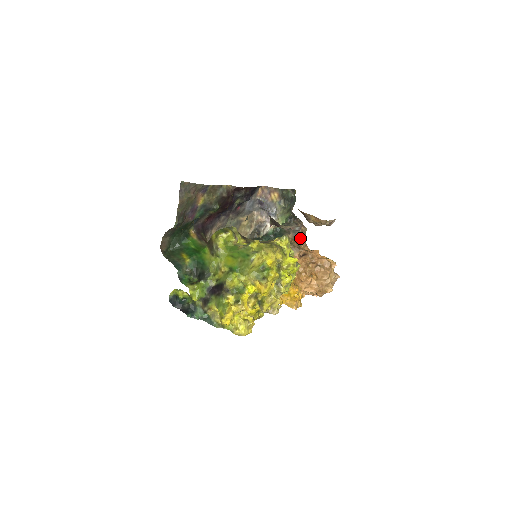
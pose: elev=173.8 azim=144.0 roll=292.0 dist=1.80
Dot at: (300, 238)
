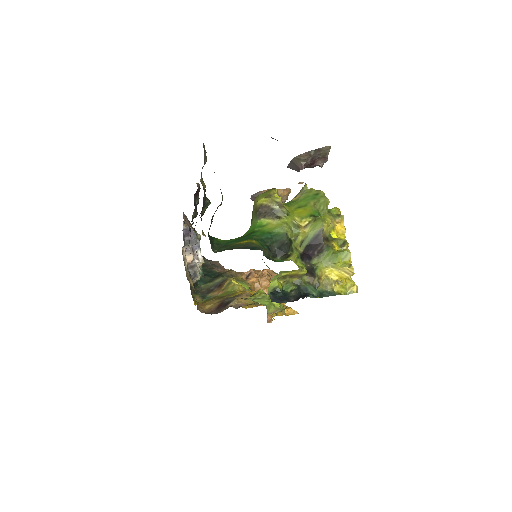
Dot at: (225, 270)
